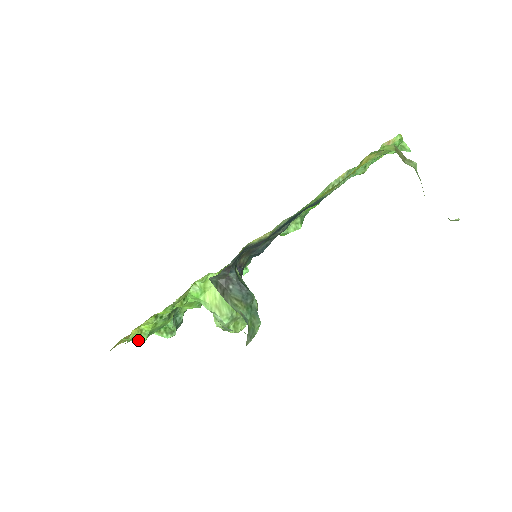
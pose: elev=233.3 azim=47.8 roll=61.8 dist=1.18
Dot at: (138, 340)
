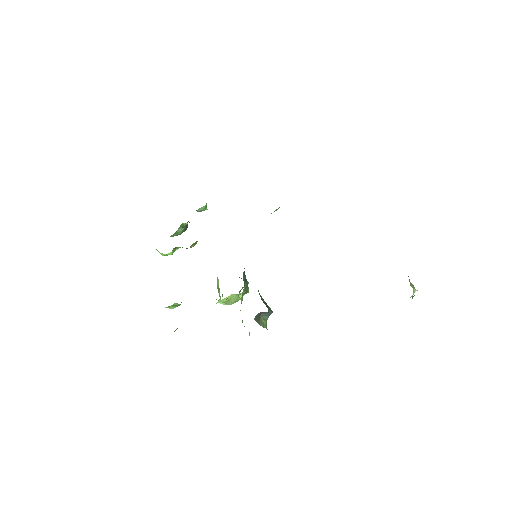
Dot at: occluded
